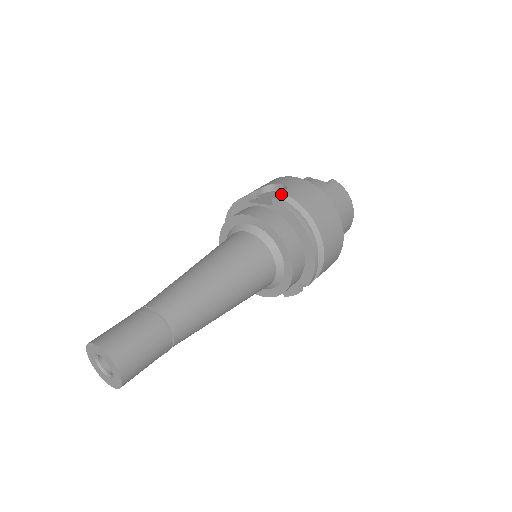
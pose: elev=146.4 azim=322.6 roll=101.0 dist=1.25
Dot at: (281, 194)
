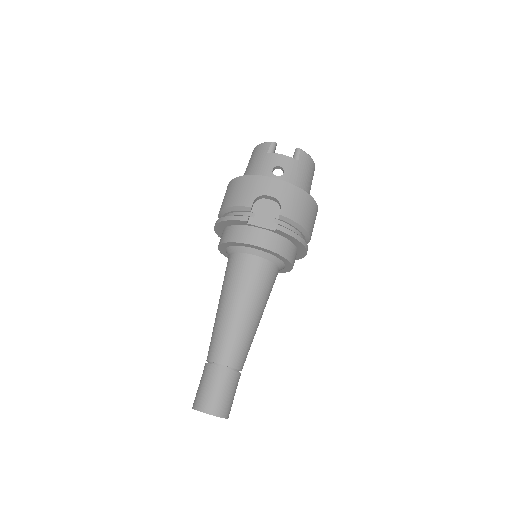
Dot at: (273, 206)
